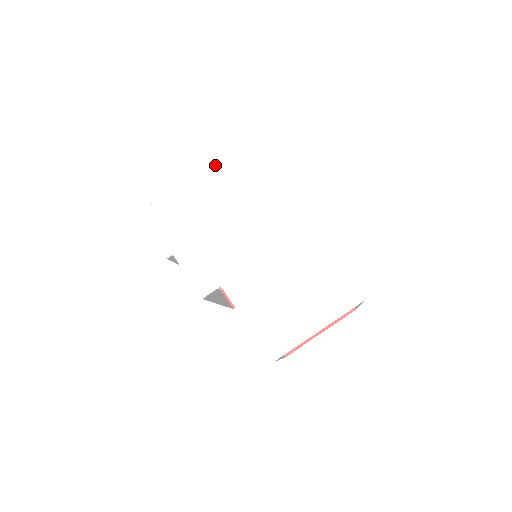
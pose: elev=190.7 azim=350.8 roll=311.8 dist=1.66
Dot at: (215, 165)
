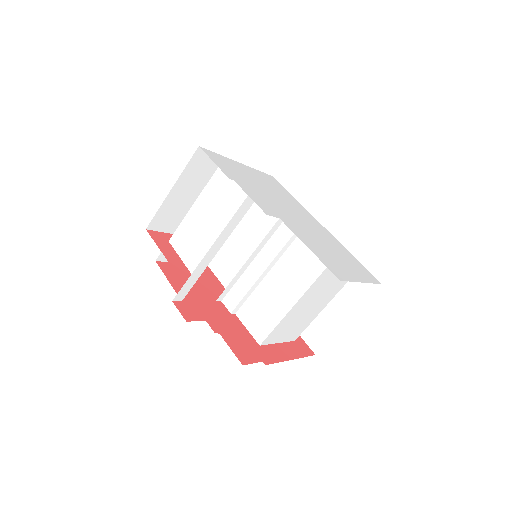
Dot at: (254, 170)
